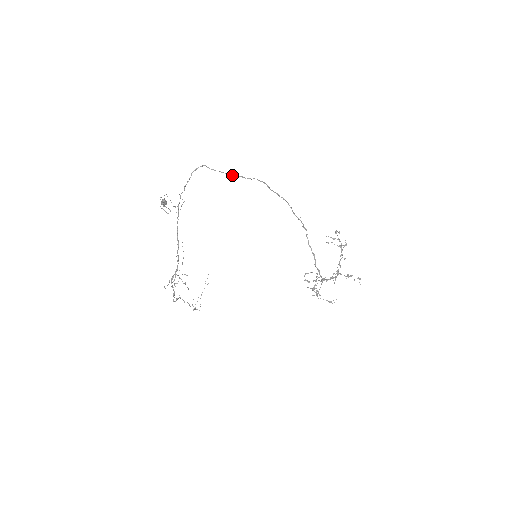
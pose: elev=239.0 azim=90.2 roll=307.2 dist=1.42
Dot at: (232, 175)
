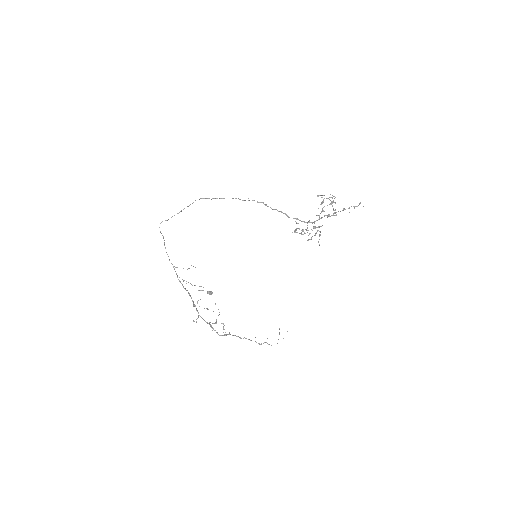
Dot at: occluded
